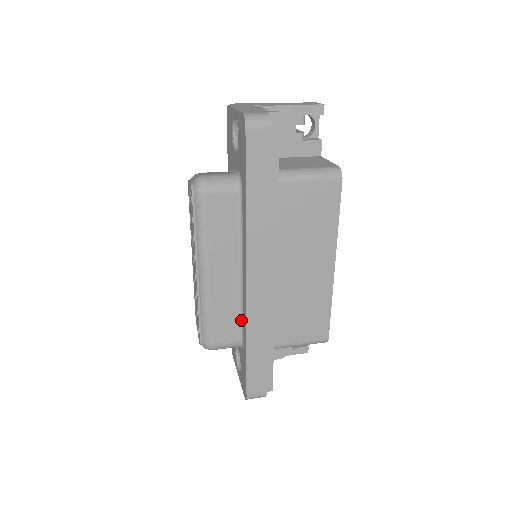
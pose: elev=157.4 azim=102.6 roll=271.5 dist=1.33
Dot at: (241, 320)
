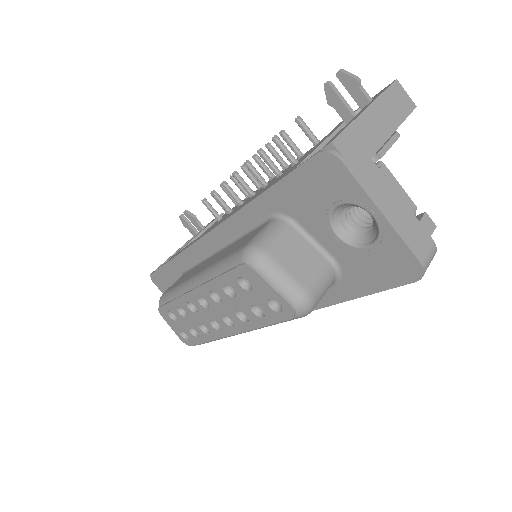
Dot at: occluded
